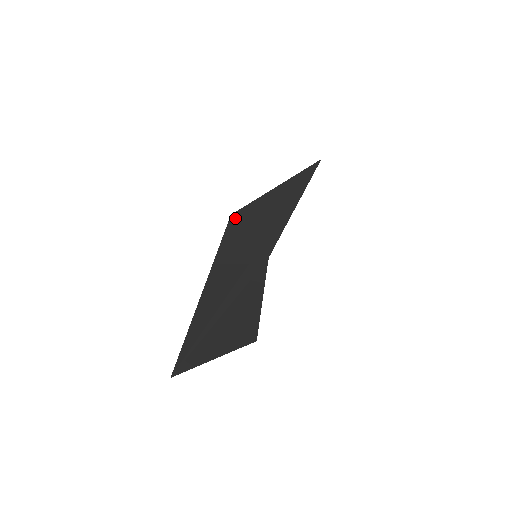
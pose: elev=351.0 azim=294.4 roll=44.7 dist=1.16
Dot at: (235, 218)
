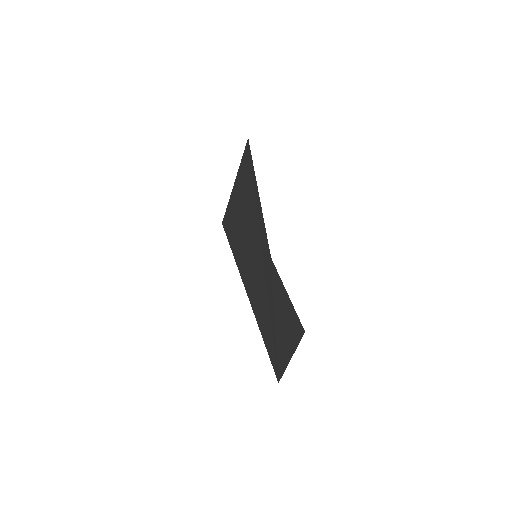
Dot at: (227, 226)
